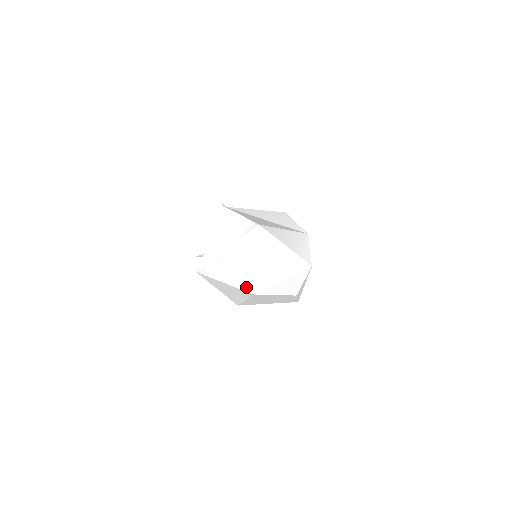
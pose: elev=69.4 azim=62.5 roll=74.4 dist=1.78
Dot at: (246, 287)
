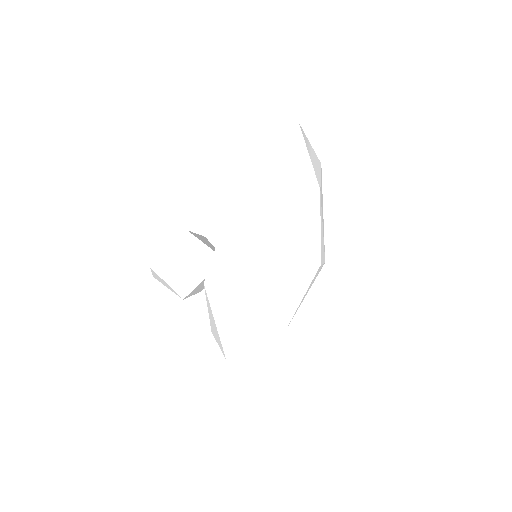
Dot at: (317, 178)
